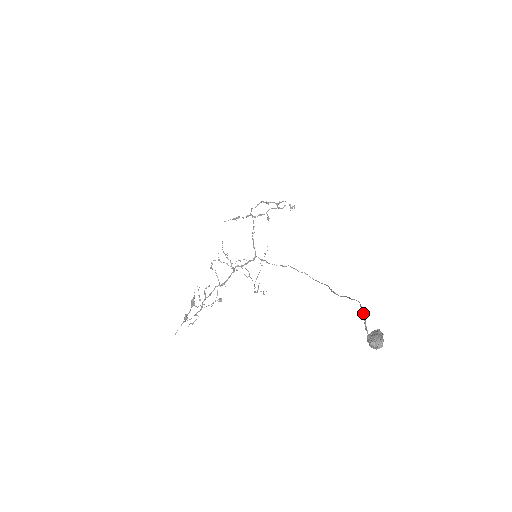
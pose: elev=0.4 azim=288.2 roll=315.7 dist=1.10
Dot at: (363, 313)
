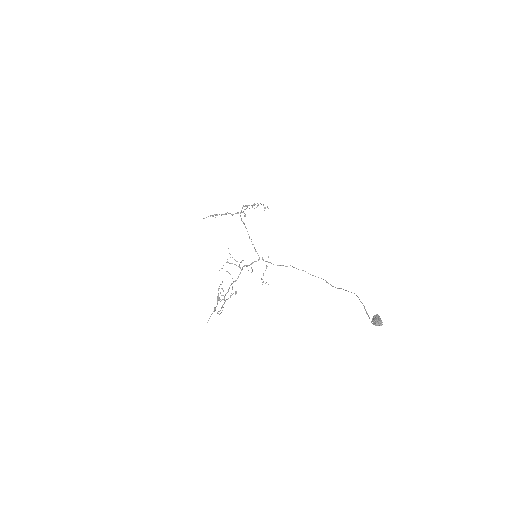
Dot at: (362, 303)
